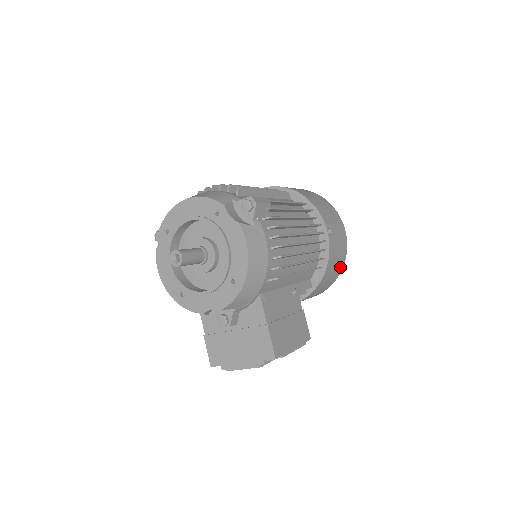
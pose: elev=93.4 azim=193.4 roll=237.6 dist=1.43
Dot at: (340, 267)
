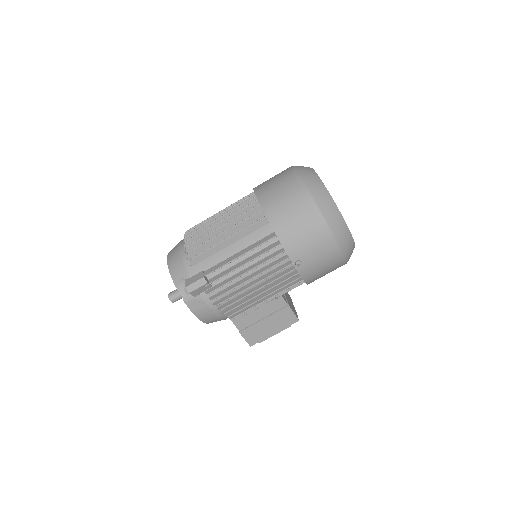
Dot at: (339, 264)
